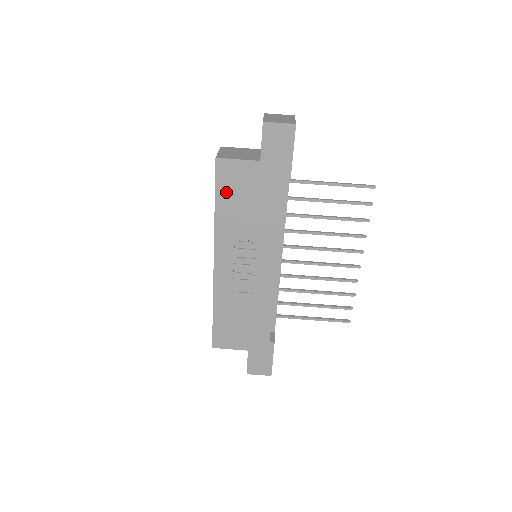
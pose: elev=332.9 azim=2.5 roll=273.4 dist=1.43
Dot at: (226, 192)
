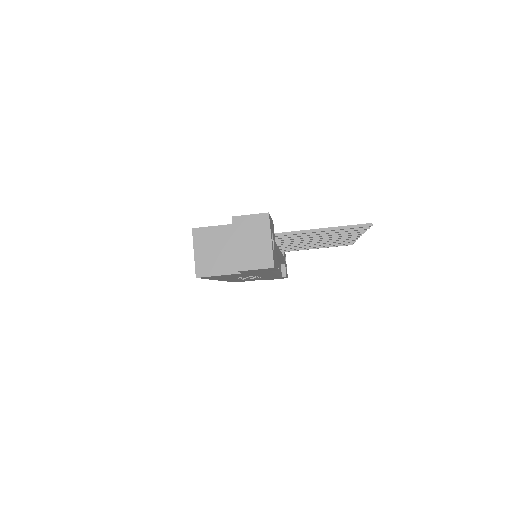
Dot at: occluded
